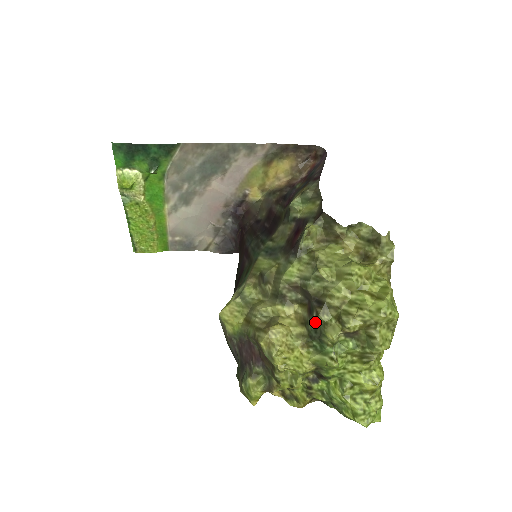
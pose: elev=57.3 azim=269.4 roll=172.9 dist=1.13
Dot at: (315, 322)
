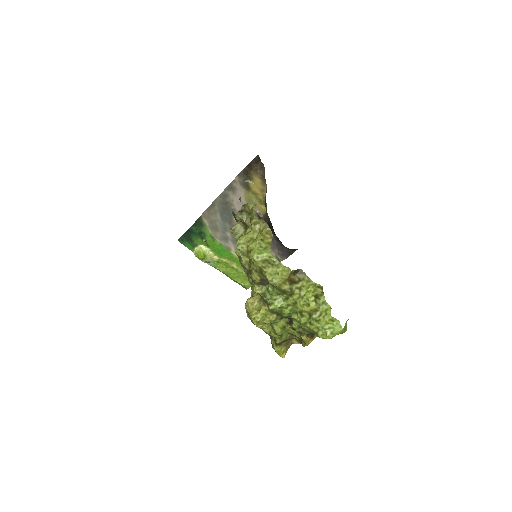
Dot at: occluded
